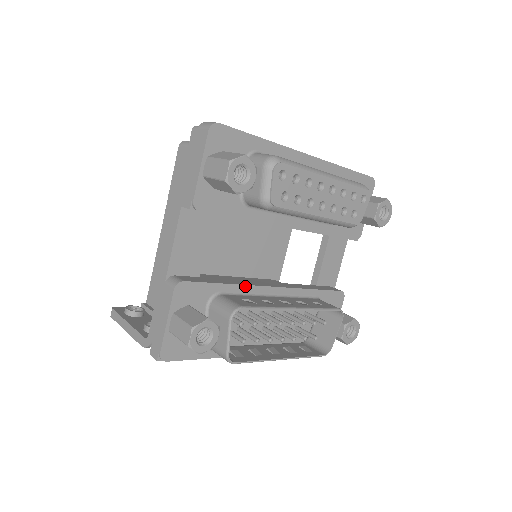
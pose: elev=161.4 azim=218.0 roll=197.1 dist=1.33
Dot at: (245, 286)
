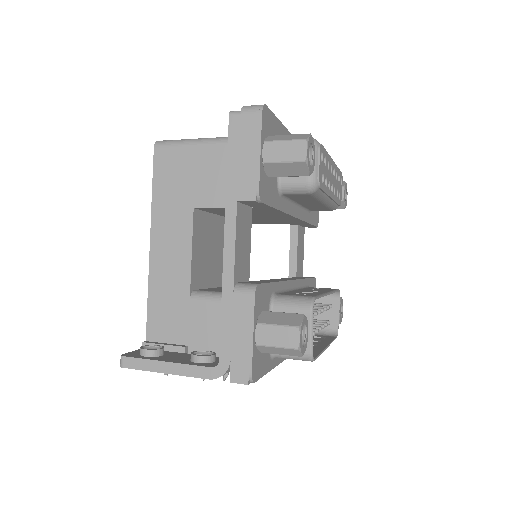
Dot at: (283, 282)
